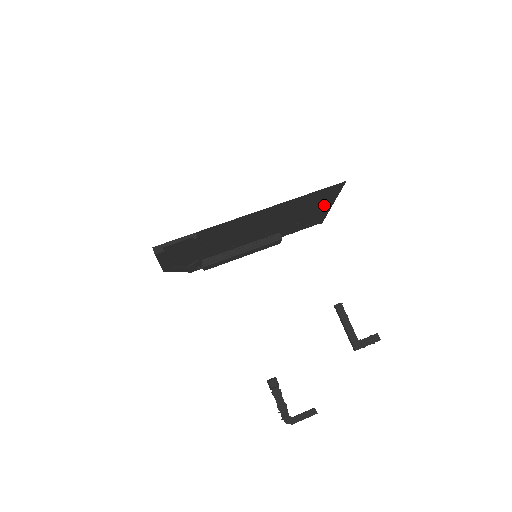
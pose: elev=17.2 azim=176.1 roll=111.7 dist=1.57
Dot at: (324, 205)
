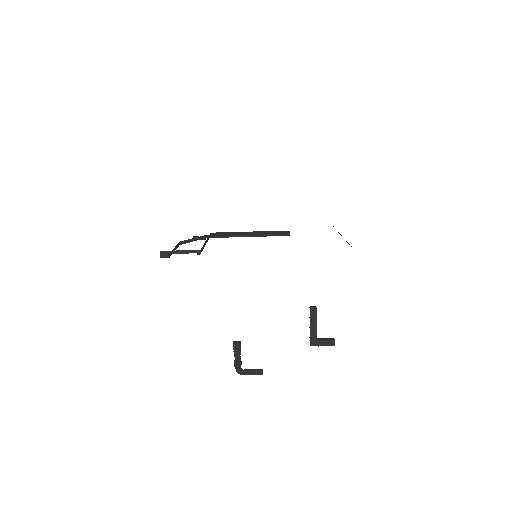
Dot at: occluded
